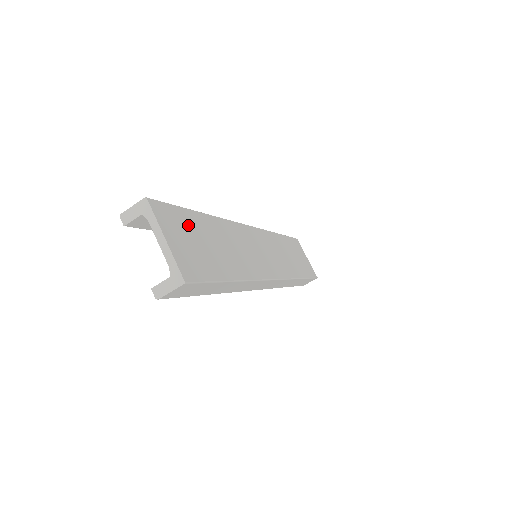
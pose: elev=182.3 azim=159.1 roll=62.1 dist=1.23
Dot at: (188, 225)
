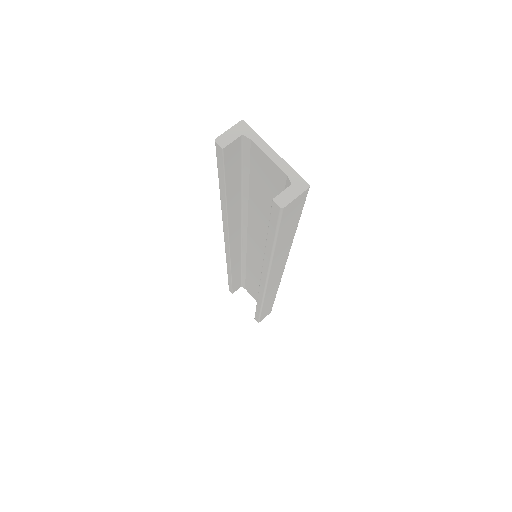
Dot at: occluded
